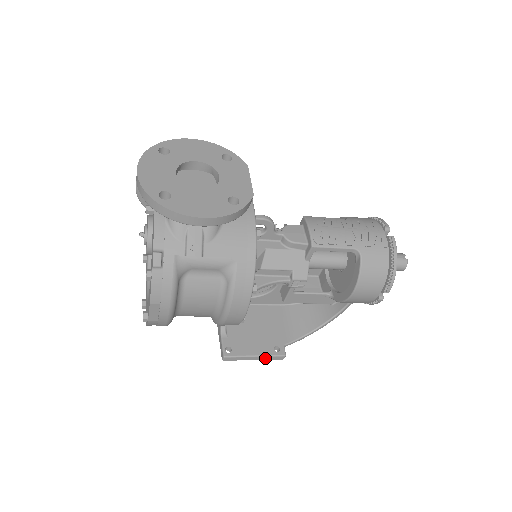
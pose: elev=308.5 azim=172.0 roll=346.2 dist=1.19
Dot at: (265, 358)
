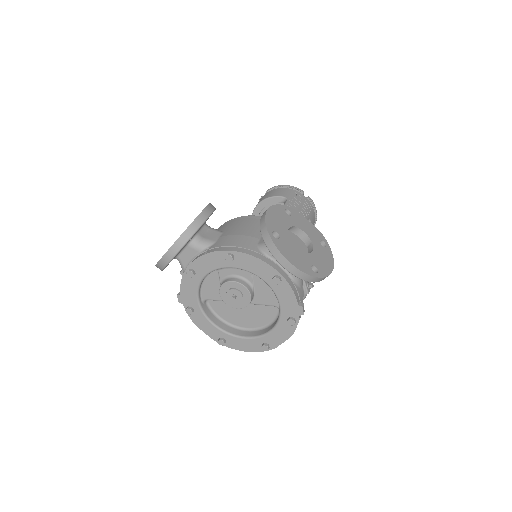
Dot at: occluded
